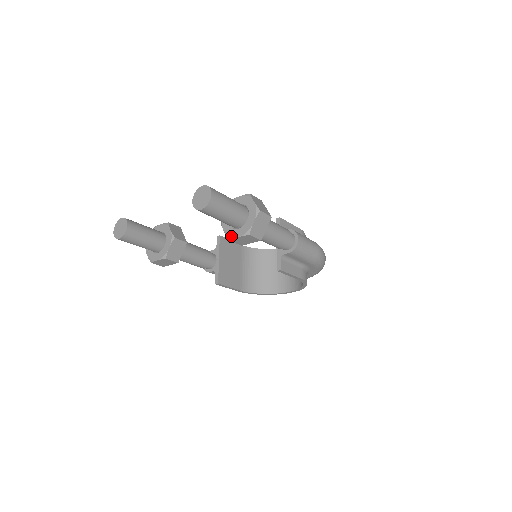
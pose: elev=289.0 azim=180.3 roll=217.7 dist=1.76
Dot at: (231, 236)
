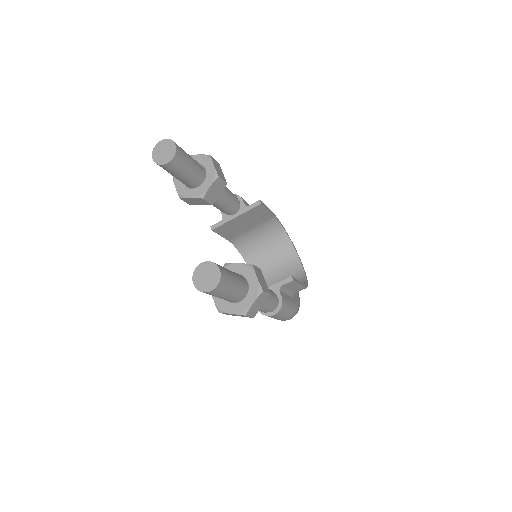
Dot at: occluded
